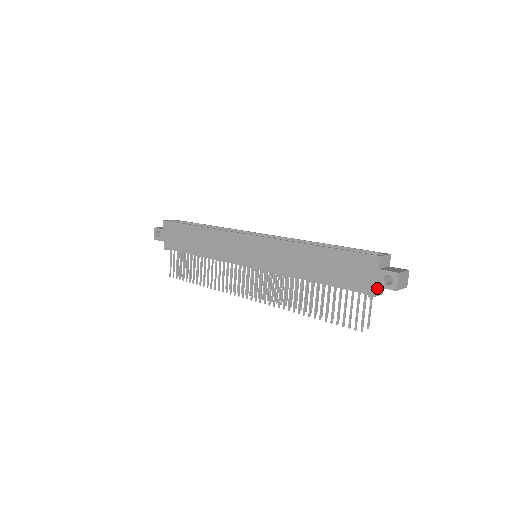
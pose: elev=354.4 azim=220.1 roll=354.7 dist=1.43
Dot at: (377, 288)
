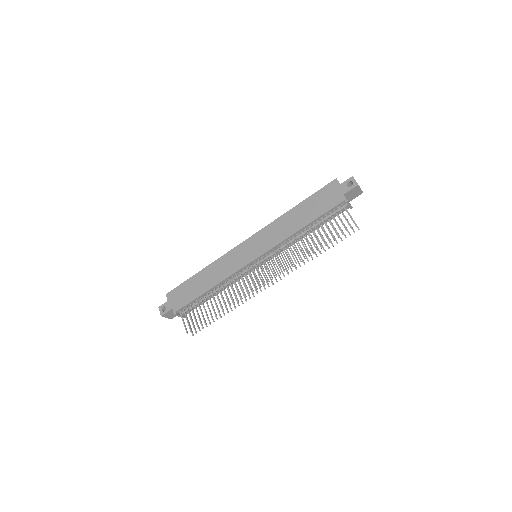
Dot at: occluded
